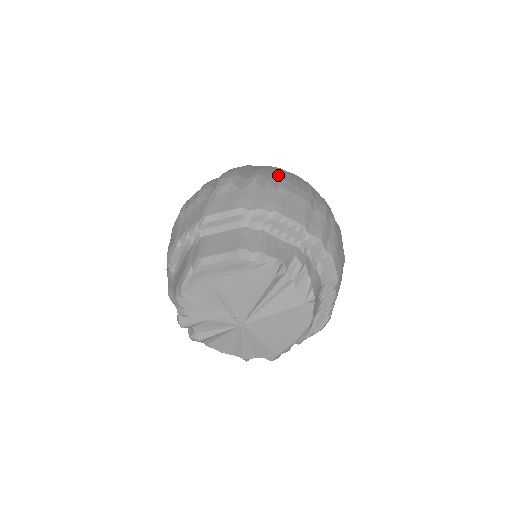
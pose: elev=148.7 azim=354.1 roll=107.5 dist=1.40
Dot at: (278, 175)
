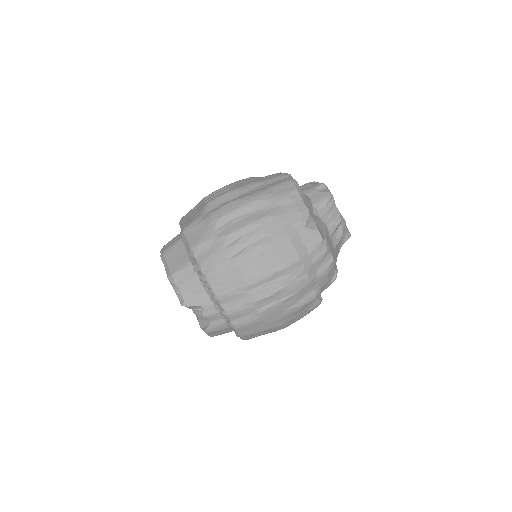
Dot at: (258, 242)
